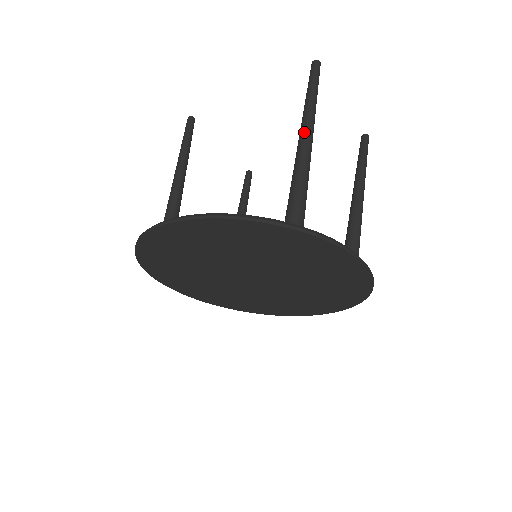
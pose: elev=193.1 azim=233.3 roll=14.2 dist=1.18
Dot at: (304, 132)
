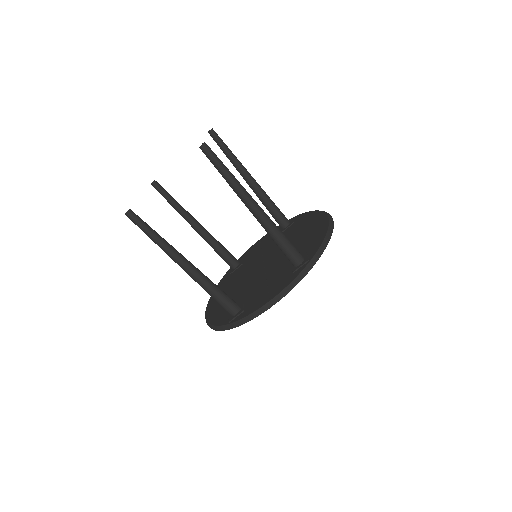
Dot at: occluded
